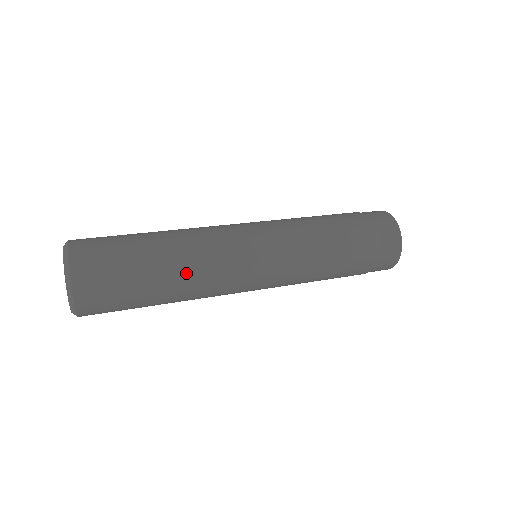
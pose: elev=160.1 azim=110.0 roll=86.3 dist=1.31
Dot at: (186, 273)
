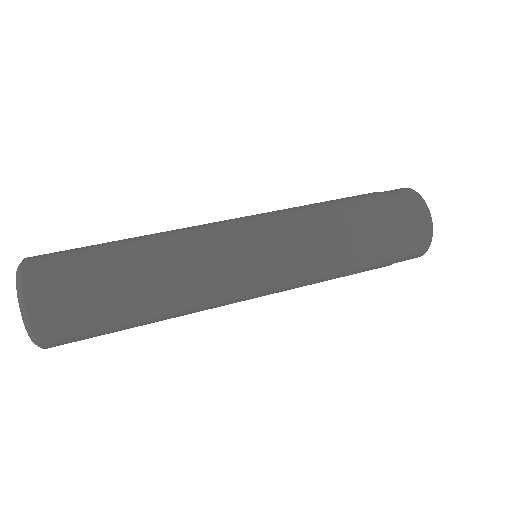
Dot at: (173, 313)
